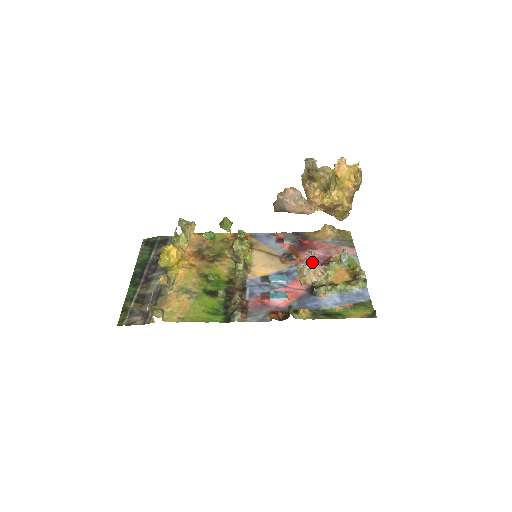
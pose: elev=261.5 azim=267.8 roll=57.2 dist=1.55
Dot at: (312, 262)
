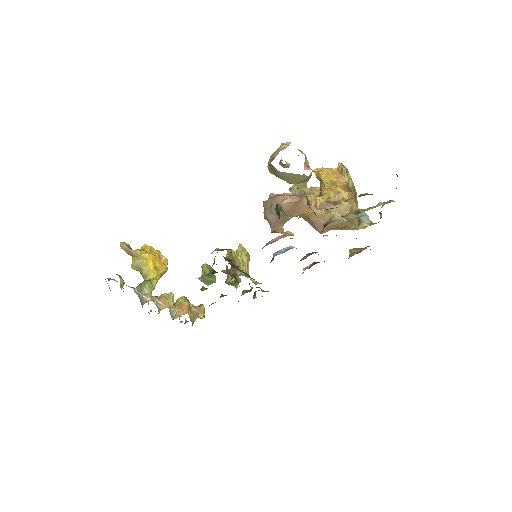
Dot at: occluded
